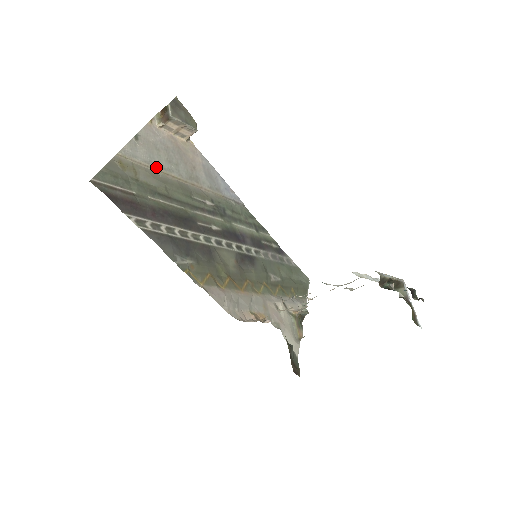
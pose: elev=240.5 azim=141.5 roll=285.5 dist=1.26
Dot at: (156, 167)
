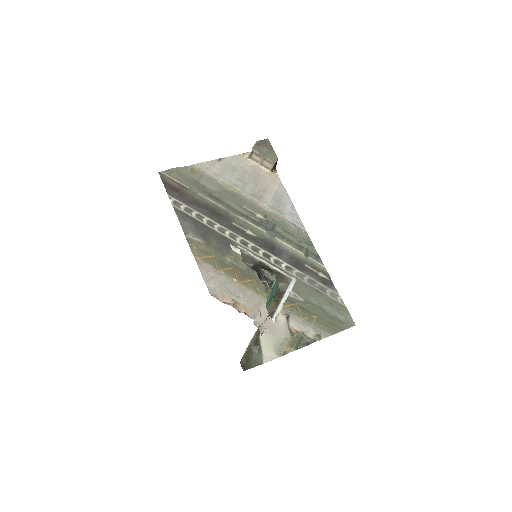
Dot at: (223, 180)
